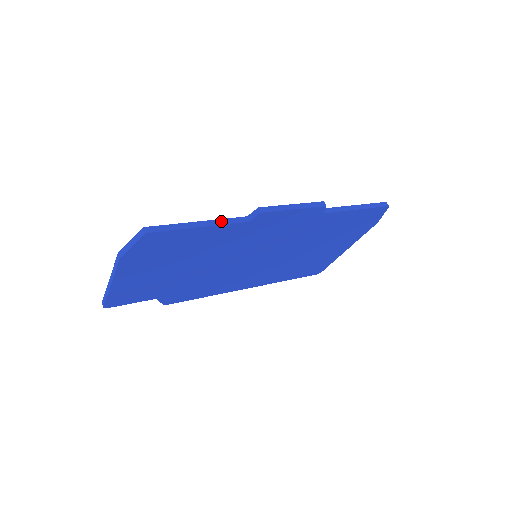
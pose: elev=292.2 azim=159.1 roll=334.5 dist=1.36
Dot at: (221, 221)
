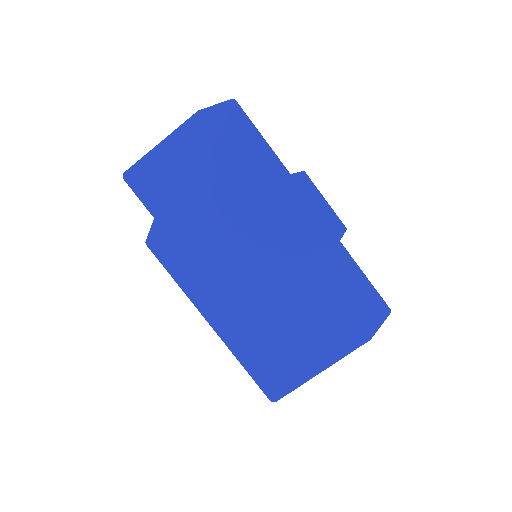
Dot at: occluded
